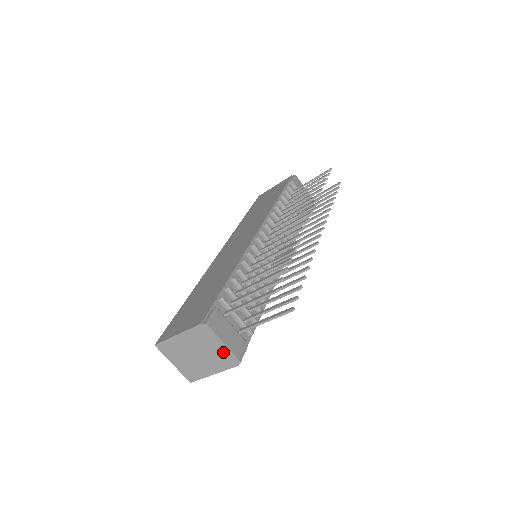
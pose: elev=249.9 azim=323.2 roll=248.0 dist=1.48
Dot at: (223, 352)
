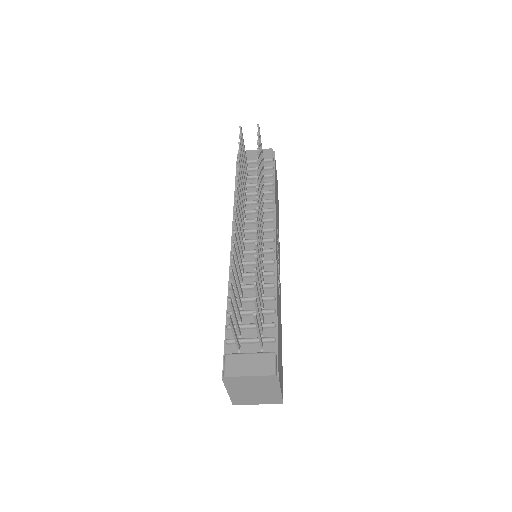
Dot at: (259, 379)
